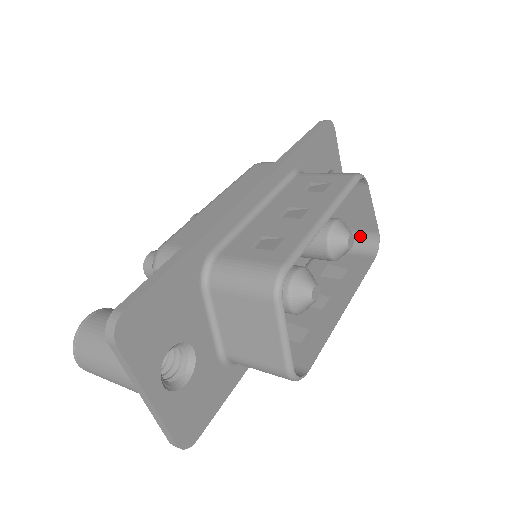
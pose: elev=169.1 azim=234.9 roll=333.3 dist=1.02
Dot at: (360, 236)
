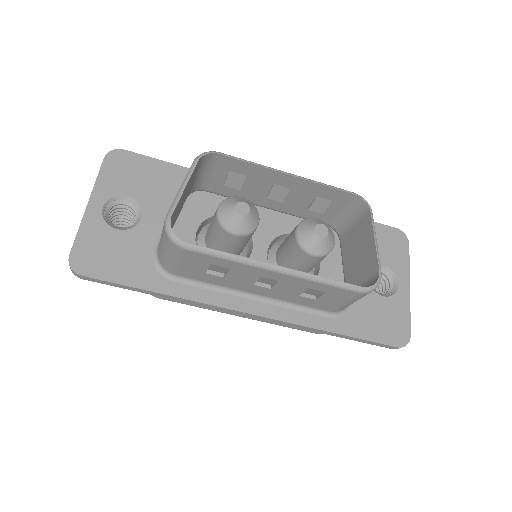
Dot at: (367, 285)
